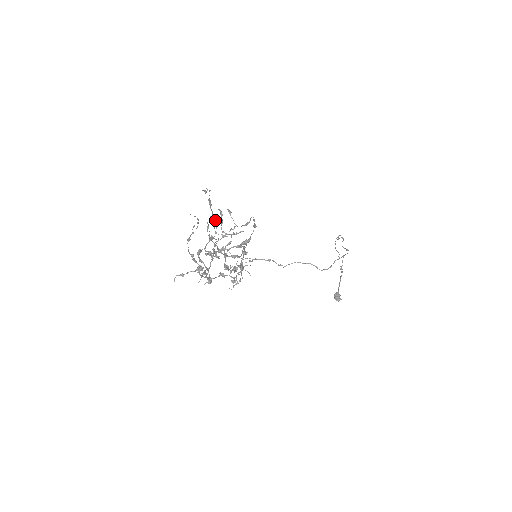
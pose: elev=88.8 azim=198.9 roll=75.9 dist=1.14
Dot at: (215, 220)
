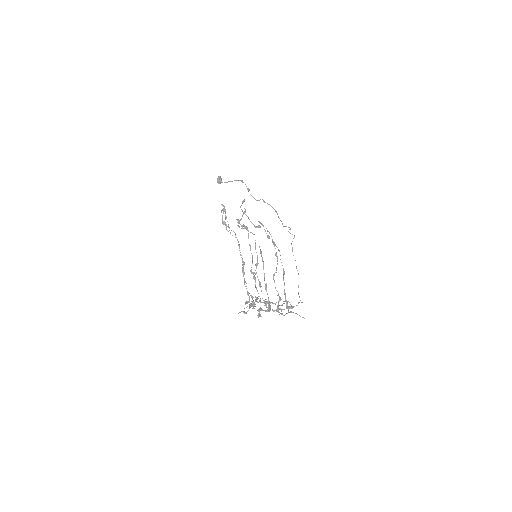
Dot at: (261, 254)
